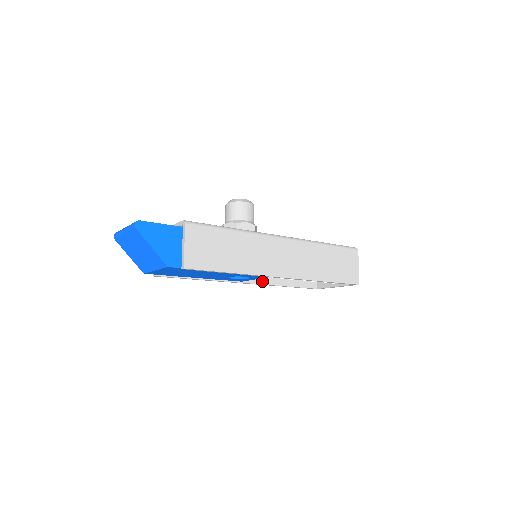
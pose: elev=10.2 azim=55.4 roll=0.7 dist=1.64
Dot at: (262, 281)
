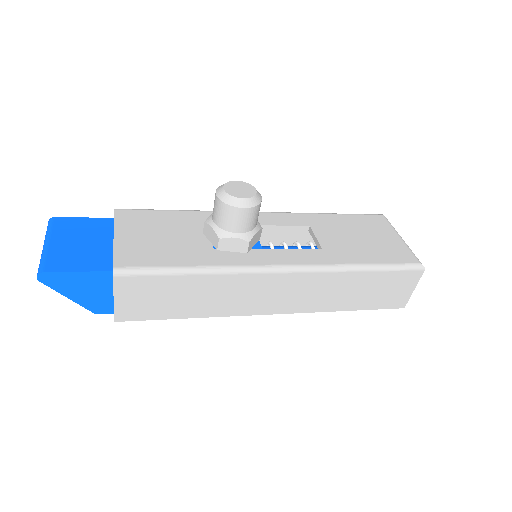
Dot at: occluded
